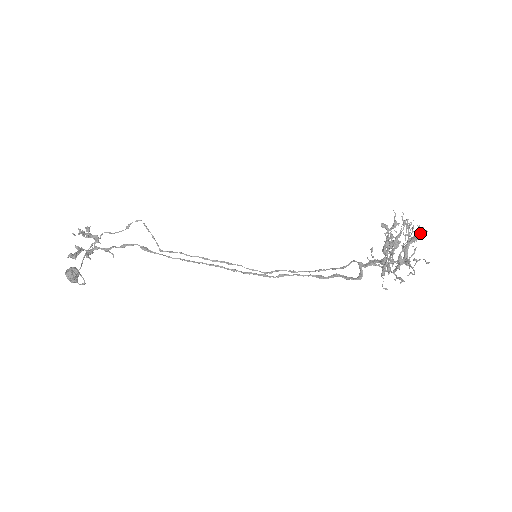
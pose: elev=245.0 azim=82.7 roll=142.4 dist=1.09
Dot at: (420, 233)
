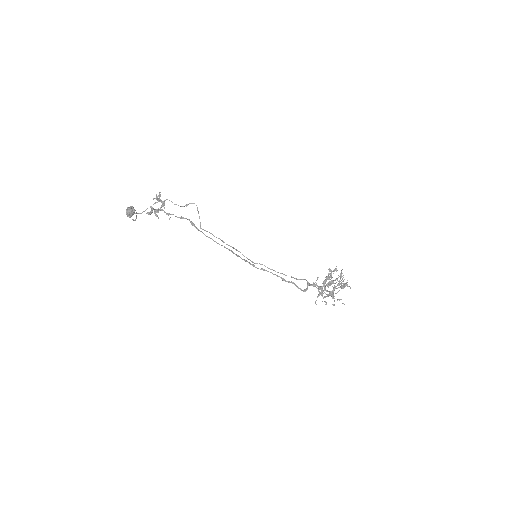
Dot at: occluded
